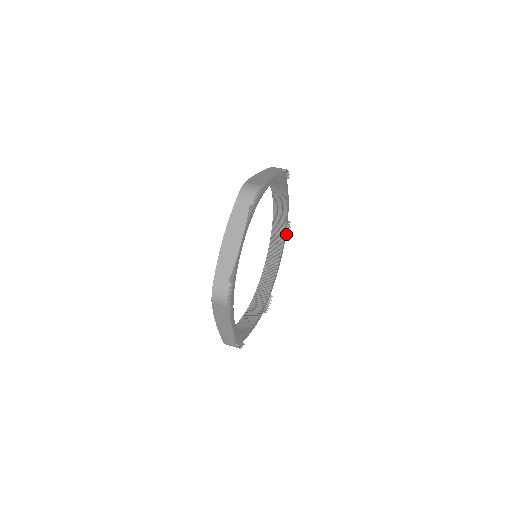
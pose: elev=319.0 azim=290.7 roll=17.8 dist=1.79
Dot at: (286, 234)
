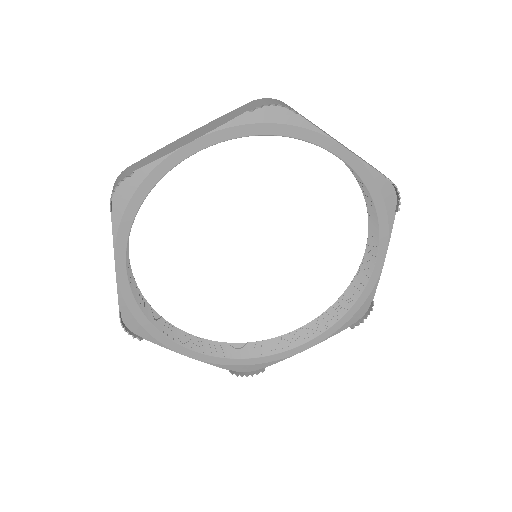
Dot at: (397, 199)
